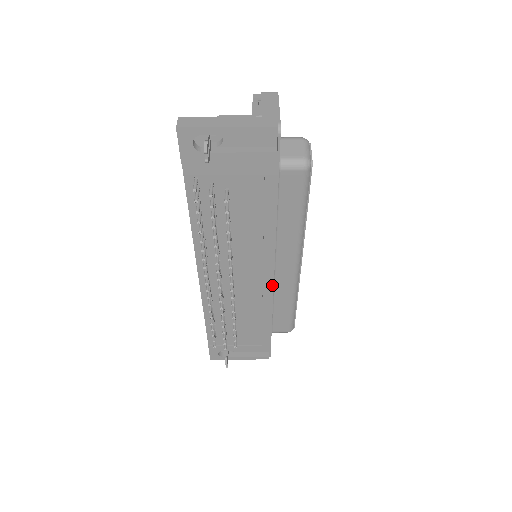
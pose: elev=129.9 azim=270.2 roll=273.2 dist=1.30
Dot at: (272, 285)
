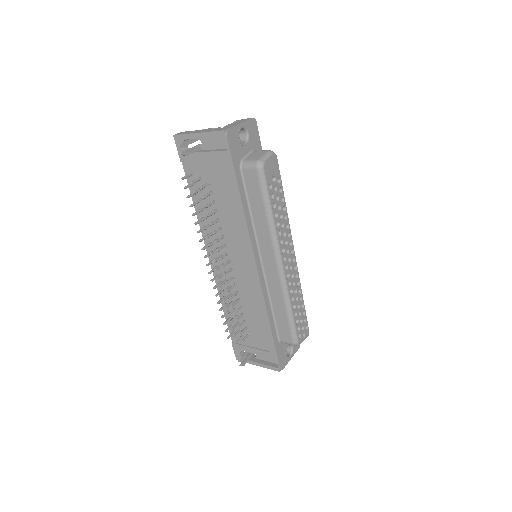
Dot at: (258, 278)
